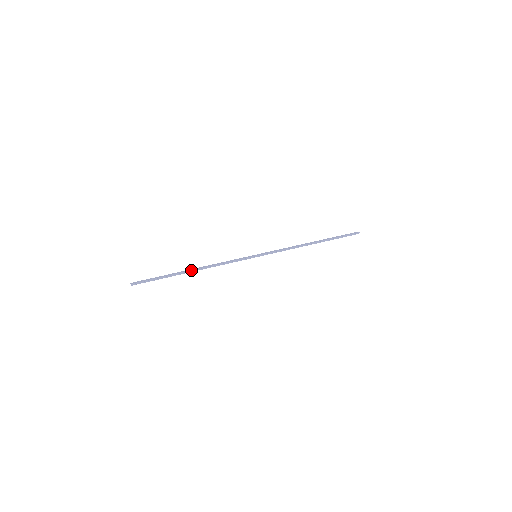
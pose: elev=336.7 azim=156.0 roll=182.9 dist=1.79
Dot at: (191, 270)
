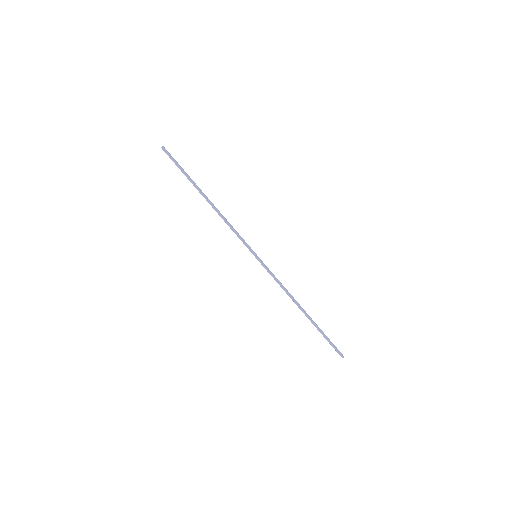
Dot at: (206, 197)
